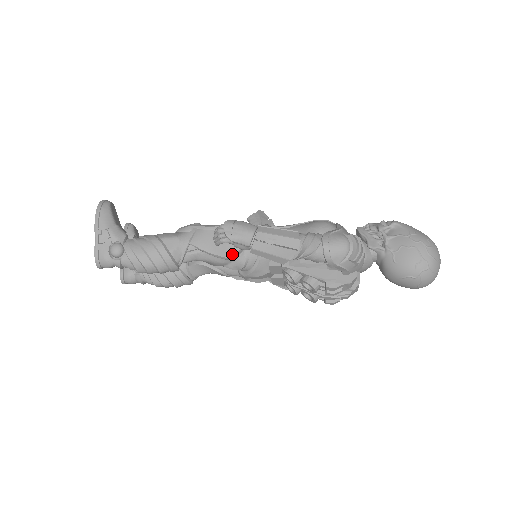
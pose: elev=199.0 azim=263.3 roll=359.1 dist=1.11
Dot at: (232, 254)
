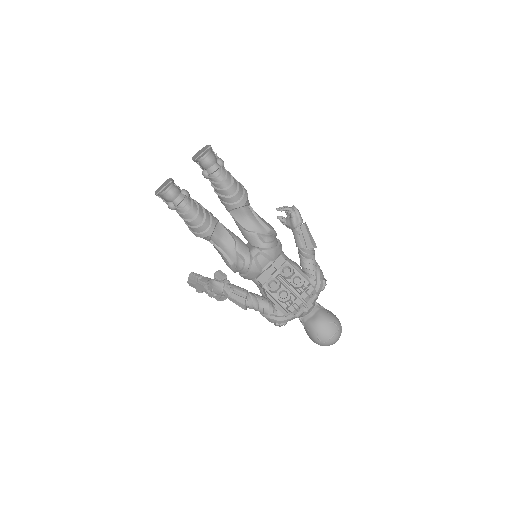
Dot at: (272, 229)
